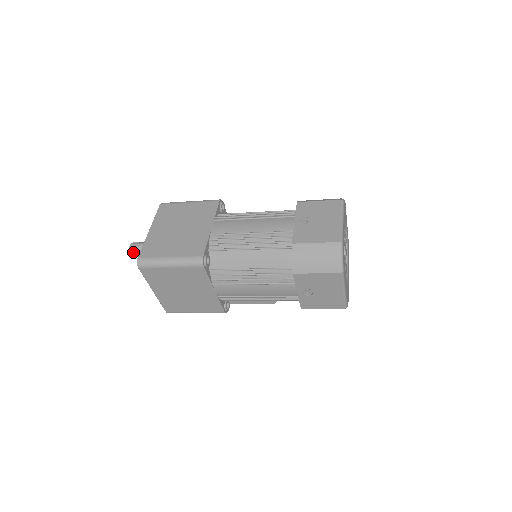
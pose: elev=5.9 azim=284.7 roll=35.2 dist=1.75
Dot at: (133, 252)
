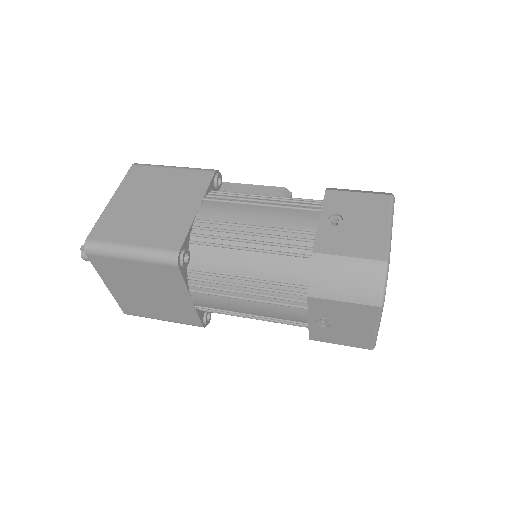
Dot at: occluded
